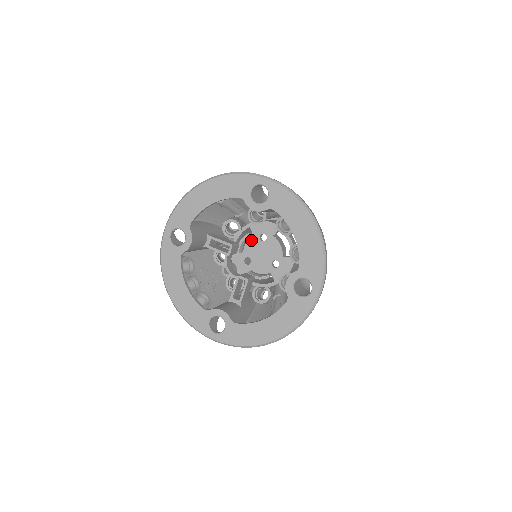
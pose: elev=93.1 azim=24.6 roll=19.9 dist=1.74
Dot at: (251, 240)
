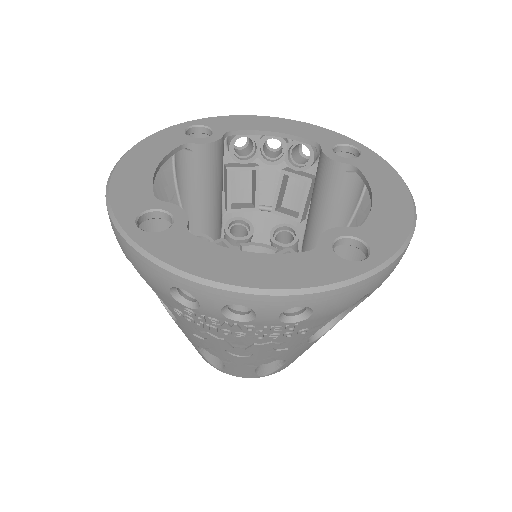
Dot at: occluded
